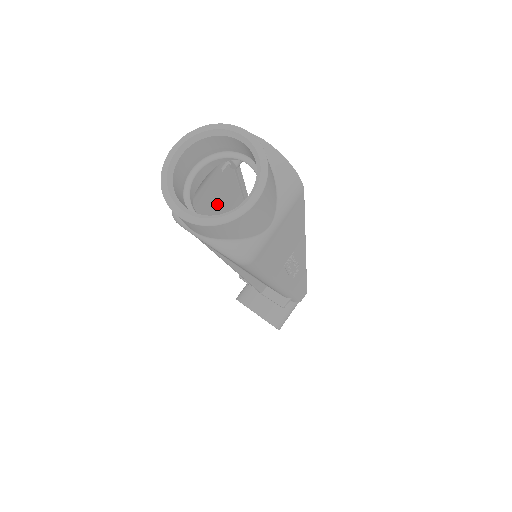
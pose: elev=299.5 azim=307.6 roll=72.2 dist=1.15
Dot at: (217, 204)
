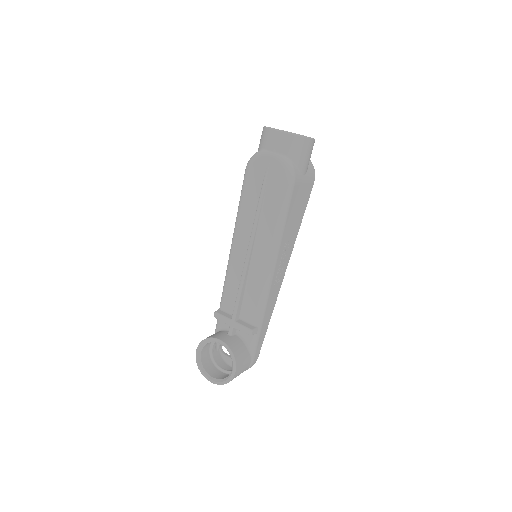
Dot at: occluded
